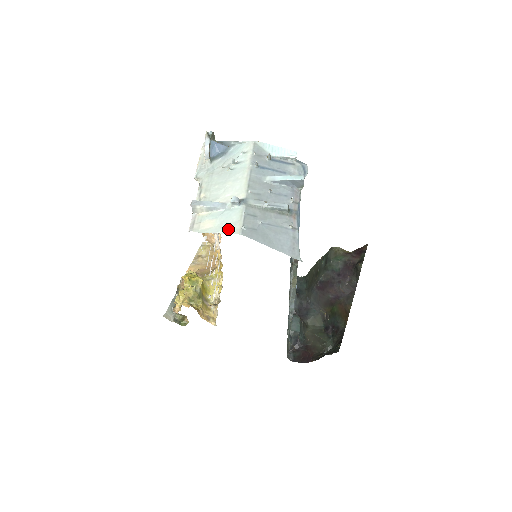
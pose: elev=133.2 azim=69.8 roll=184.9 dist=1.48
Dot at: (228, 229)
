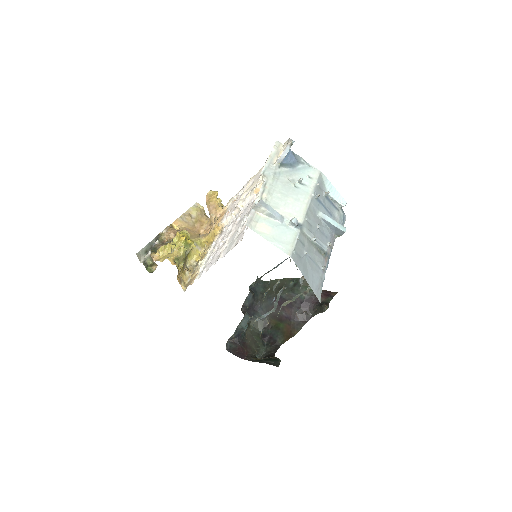
Dot at: (281, 245)
